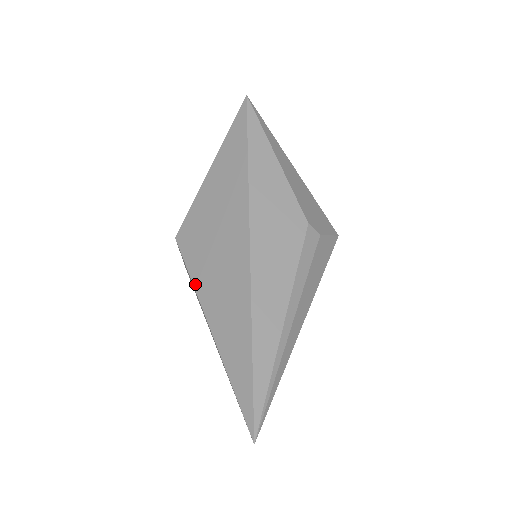
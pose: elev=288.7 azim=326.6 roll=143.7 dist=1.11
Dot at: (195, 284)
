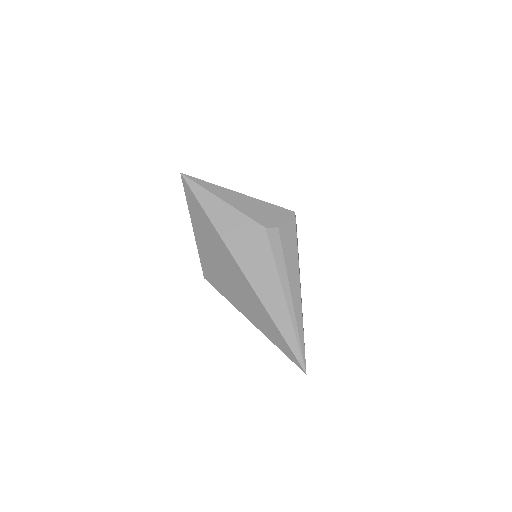
Dot at: (229, 301)
